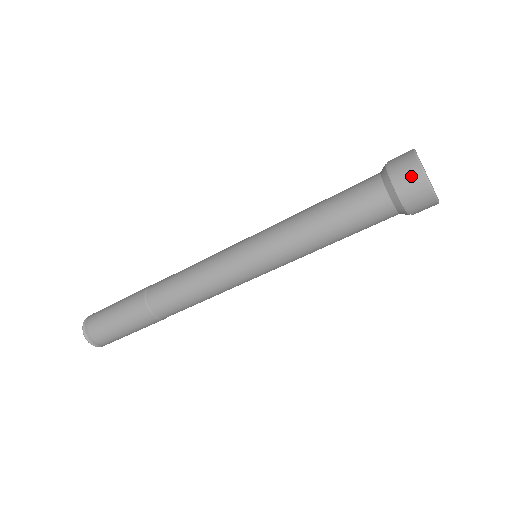
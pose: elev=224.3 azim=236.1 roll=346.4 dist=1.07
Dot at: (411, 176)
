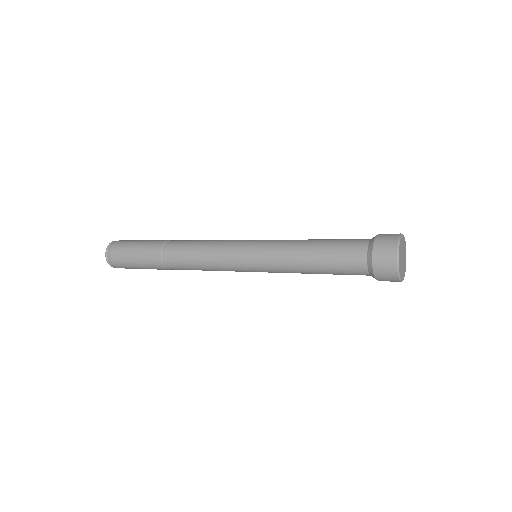
Dot at: (388, 251)
